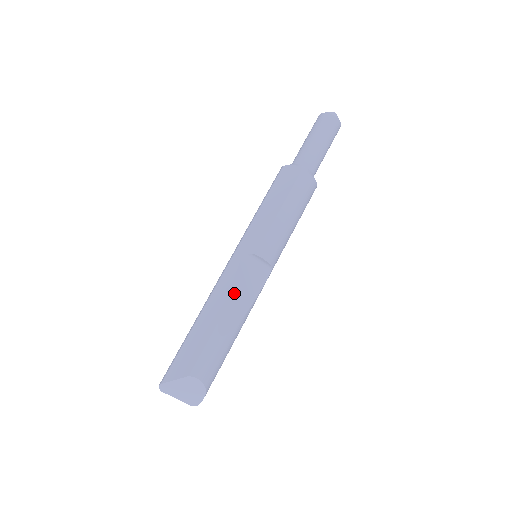
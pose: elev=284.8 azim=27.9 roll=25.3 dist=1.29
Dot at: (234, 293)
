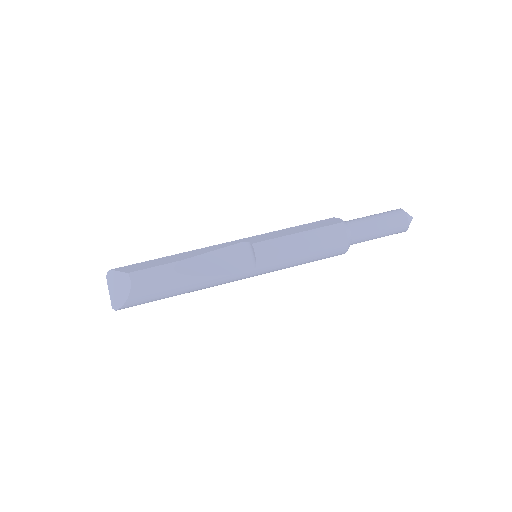
Dot at: (213, 256)
